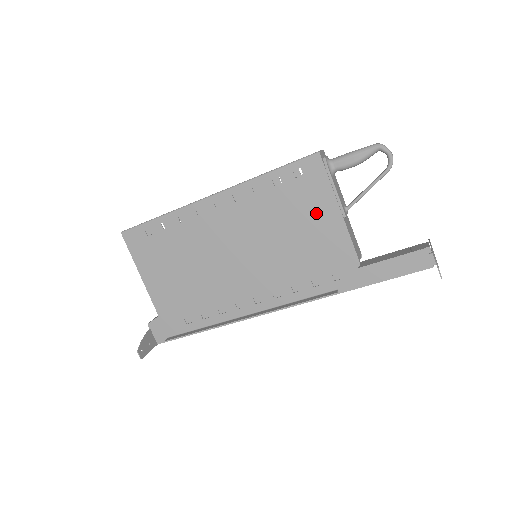
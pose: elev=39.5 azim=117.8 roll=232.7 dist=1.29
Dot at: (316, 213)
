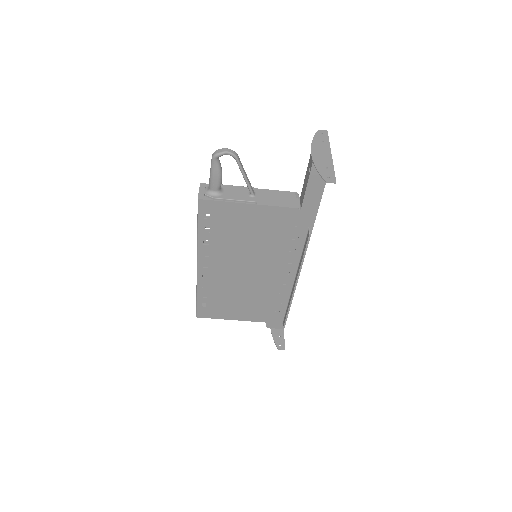
Dot at: (243, 218)
